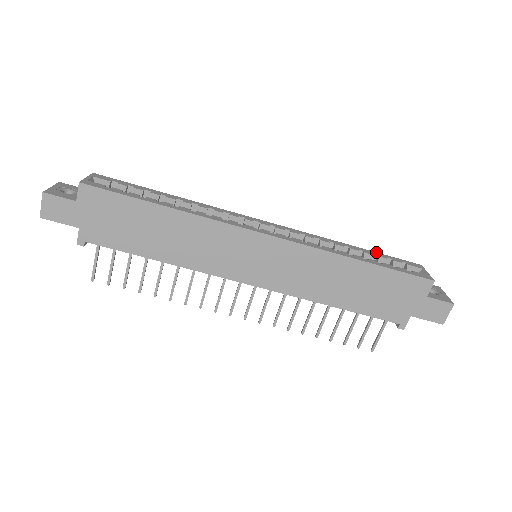
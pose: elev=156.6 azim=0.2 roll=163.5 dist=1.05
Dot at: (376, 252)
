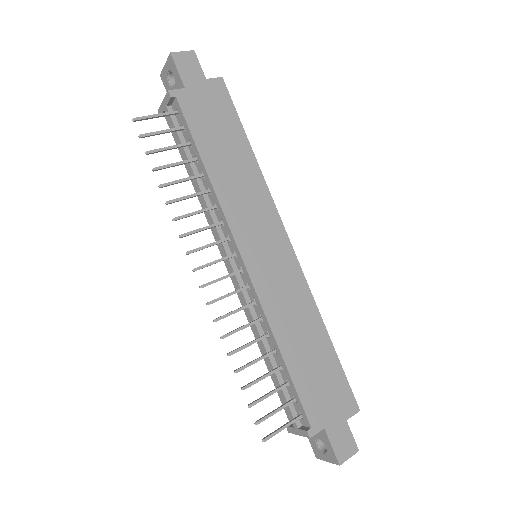
Dot at: occluded
